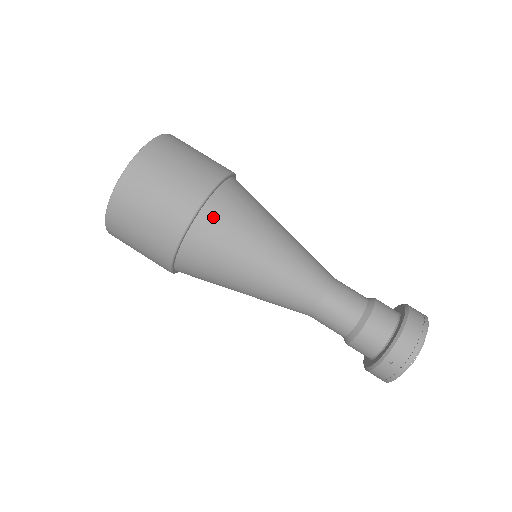
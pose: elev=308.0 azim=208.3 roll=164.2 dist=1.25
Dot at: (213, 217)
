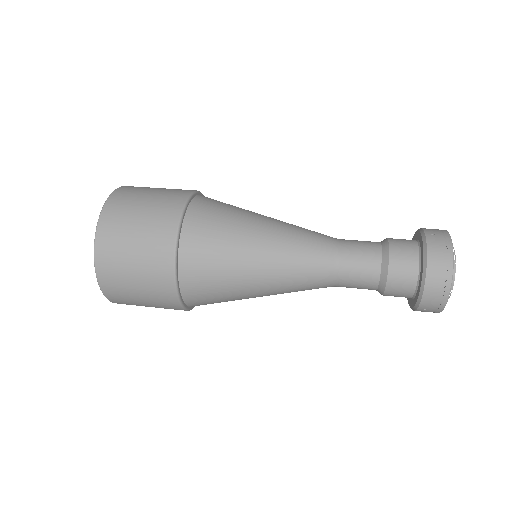
Dot at: (193, 278)
